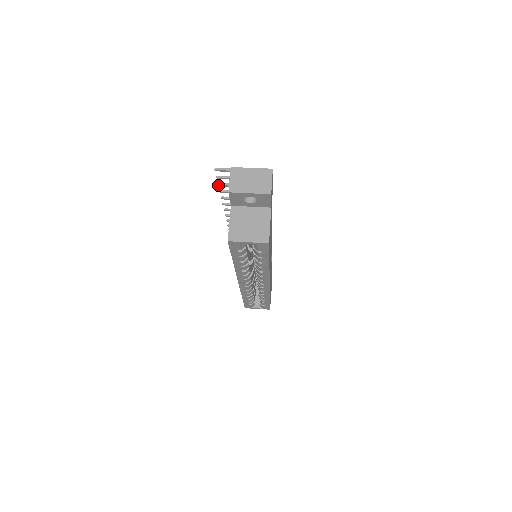
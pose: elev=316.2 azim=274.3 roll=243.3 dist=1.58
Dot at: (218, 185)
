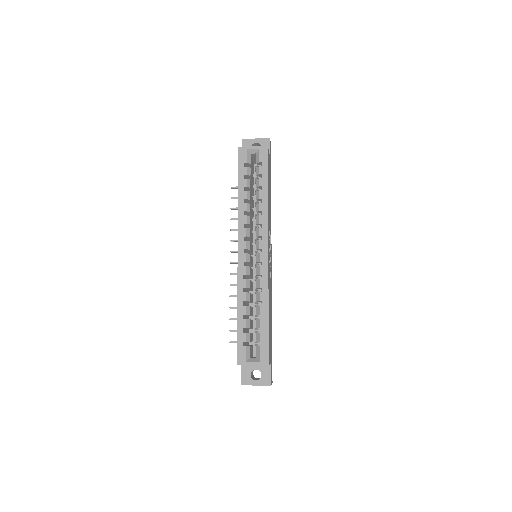
Dot at: (231, 209)
